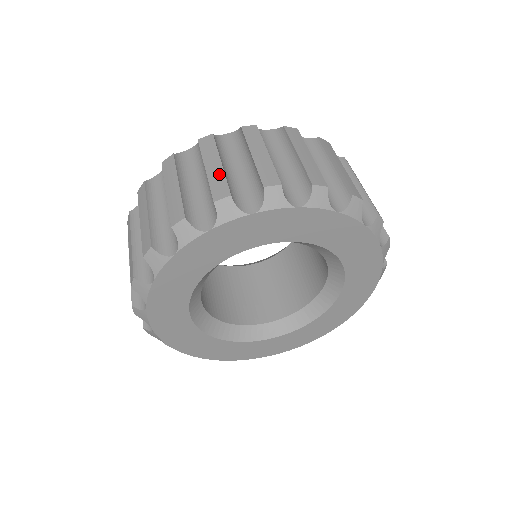
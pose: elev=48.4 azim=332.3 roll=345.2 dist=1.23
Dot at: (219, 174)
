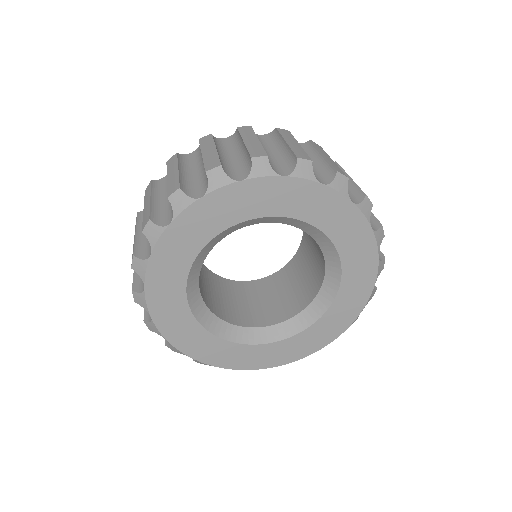
Dot at: (299, 148)
